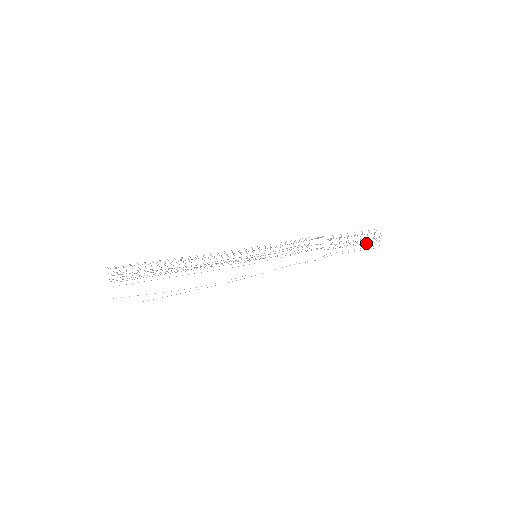
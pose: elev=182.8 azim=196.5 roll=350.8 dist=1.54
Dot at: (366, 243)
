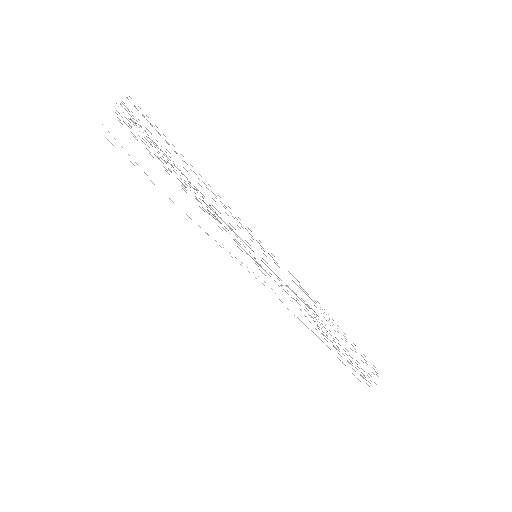
Dot at: occluded
